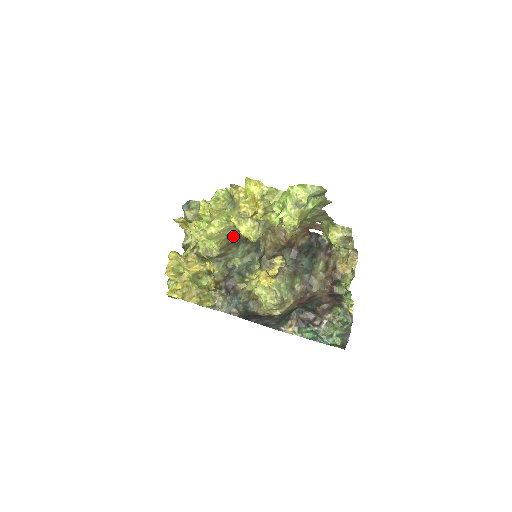
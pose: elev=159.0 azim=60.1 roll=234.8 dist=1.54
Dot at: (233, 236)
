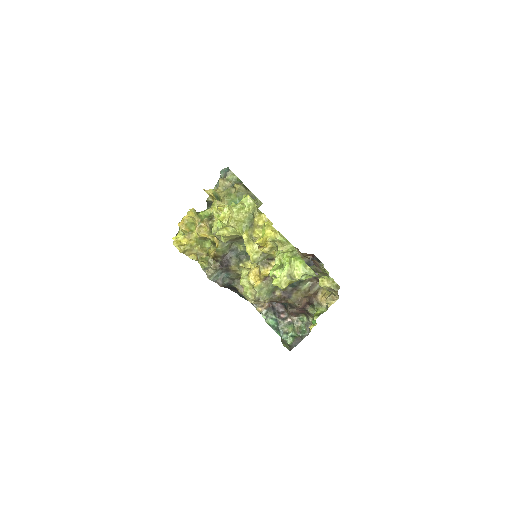
Dot at: occluded
